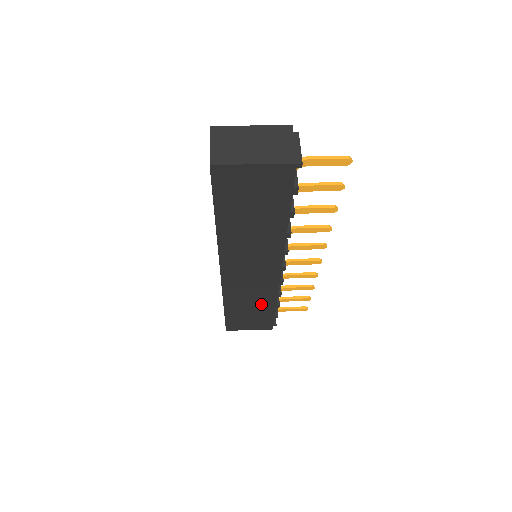
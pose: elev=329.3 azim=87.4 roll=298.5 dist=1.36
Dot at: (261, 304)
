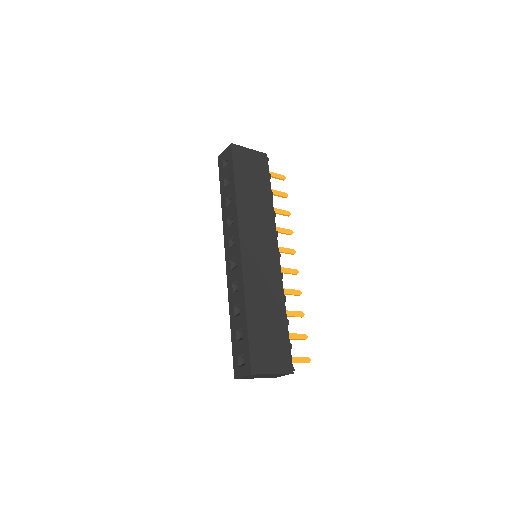
Dot at: (274, 309)
